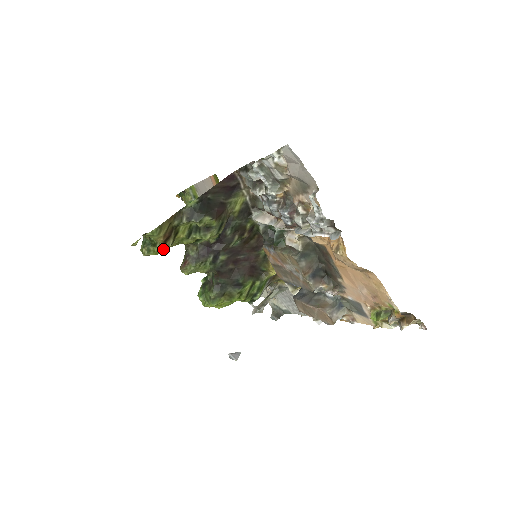
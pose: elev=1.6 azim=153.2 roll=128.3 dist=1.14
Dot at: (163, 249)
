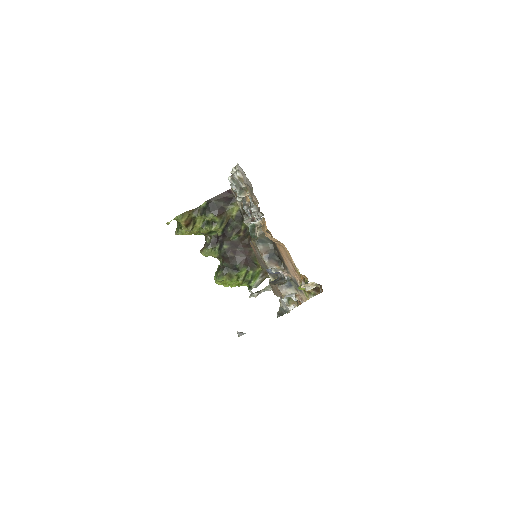
Dot at: (187, 233)
